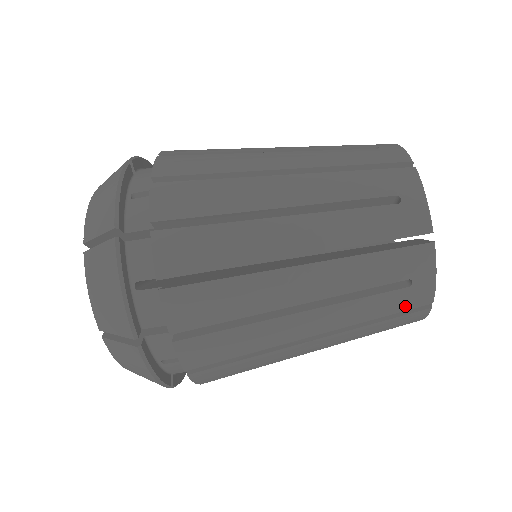
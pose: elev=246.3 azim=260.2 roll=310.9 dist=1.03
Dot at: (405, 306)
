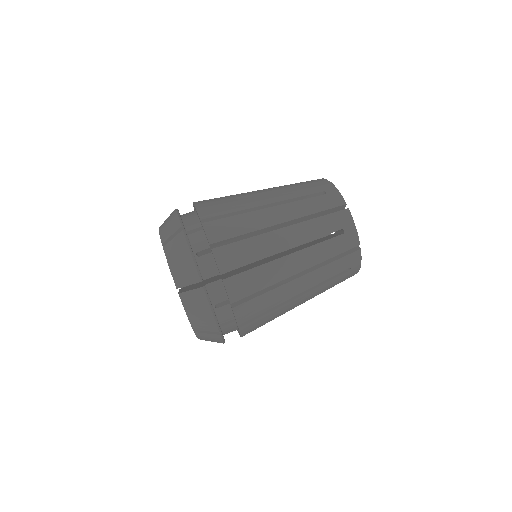
Dot at: (345, 247)
